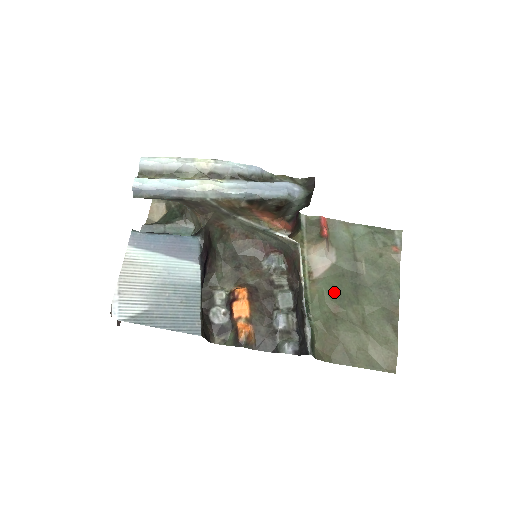
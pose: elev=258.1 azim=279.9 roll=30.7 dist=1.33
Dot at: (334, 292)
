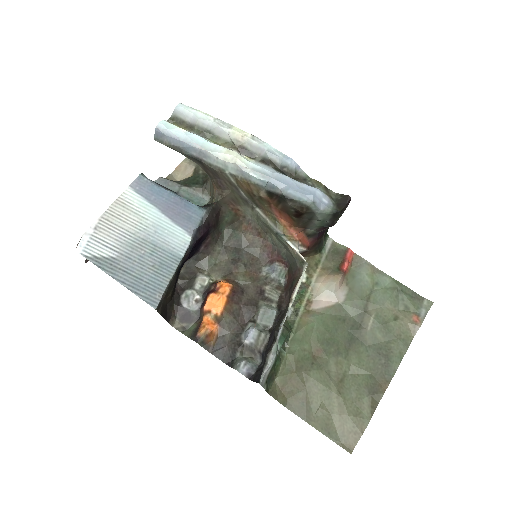
Dot at: (325, 333)
